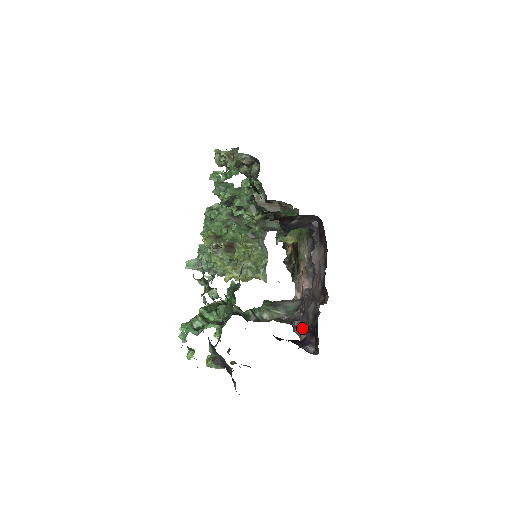
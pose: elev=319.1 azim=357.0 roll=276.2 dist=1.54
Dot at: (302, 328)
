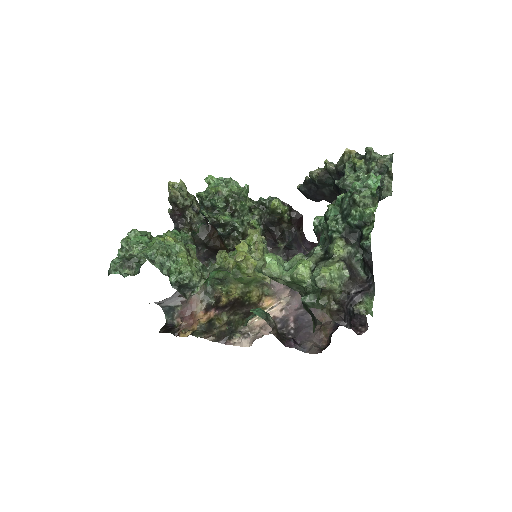
Dot at: (307, 340)
